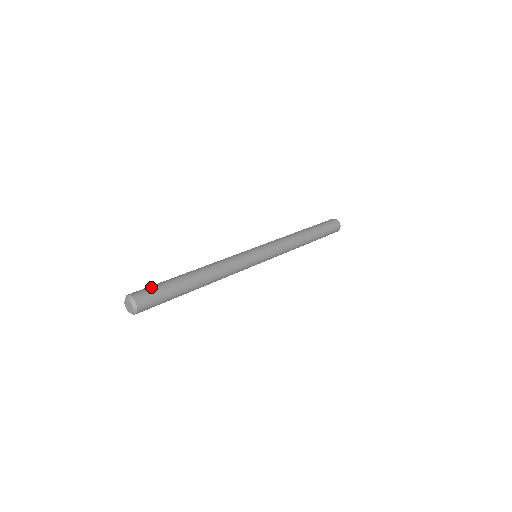
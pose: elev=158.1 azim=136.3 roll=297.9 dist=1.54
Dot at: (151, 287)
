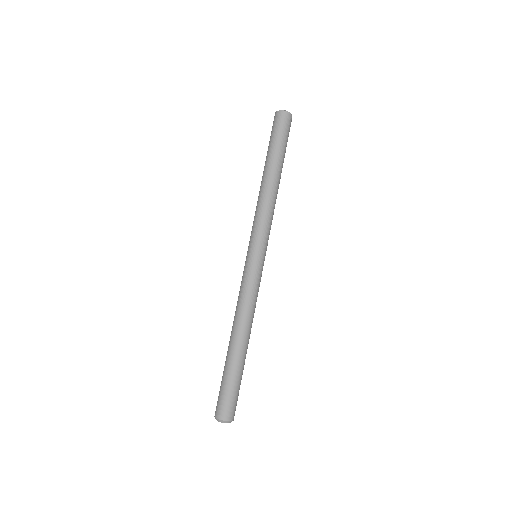
Dot at: (235, 398)
